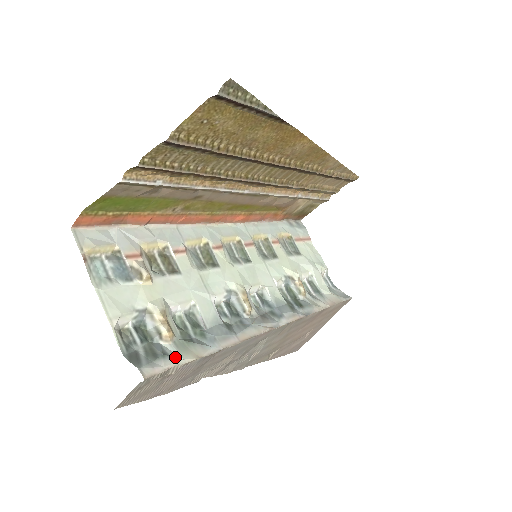
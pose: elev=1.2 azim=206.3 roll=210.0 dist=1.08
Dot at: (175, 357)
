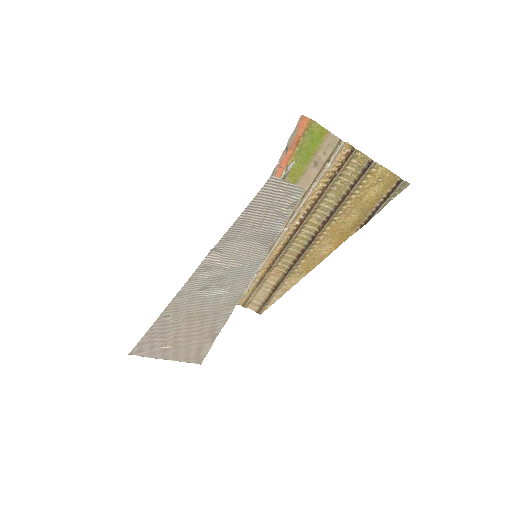
Dot at: occluded
